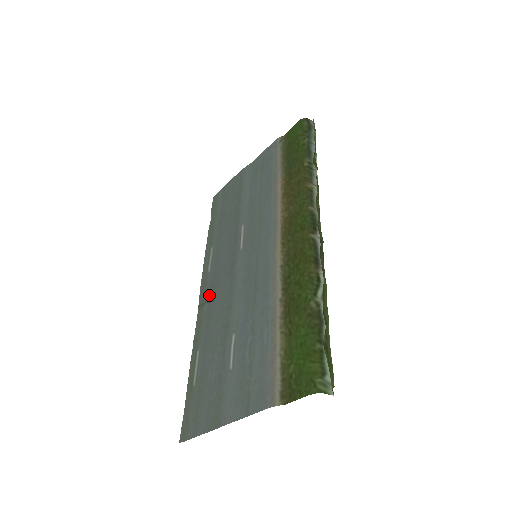
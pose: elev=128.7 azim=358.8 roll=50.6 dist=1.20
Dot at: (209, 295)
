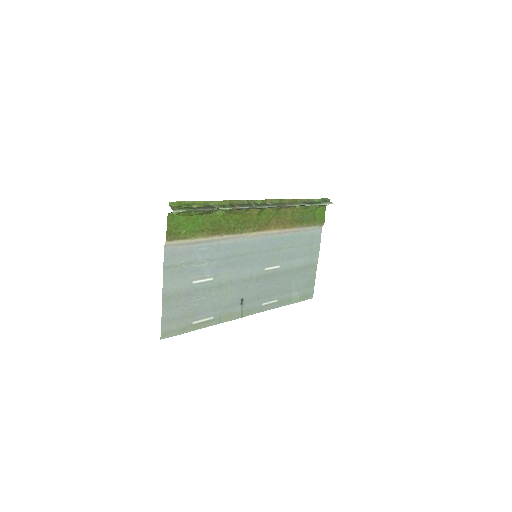
Dot at: (245, 304)
